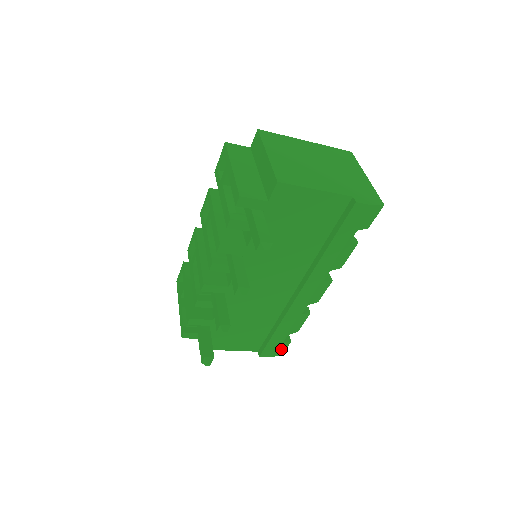
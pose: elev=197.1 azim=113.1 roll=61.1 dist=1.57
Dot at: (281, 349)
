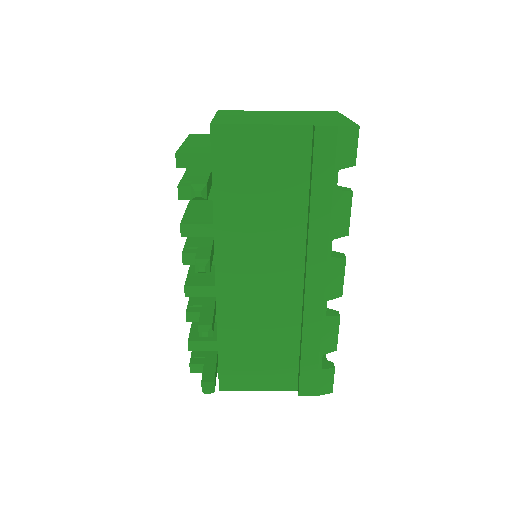
Dot at: (325, 382)
